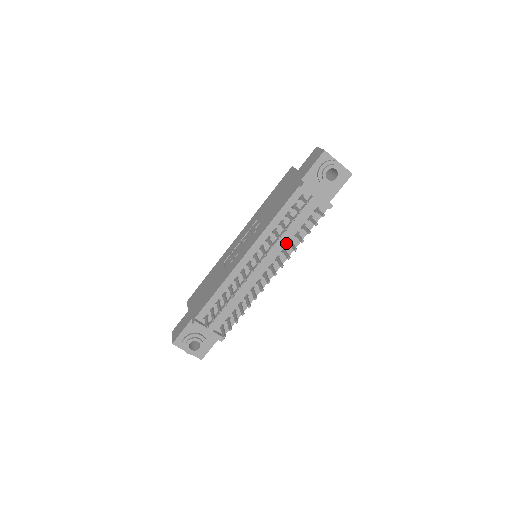
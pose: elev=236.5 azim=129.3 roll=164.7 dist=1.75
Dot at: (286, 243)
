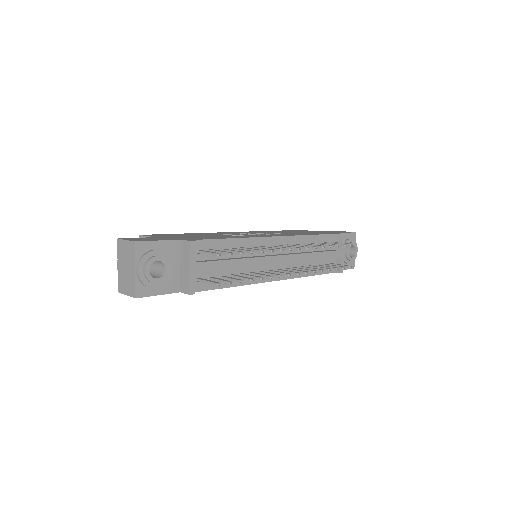
Dot at: (301, 265)
